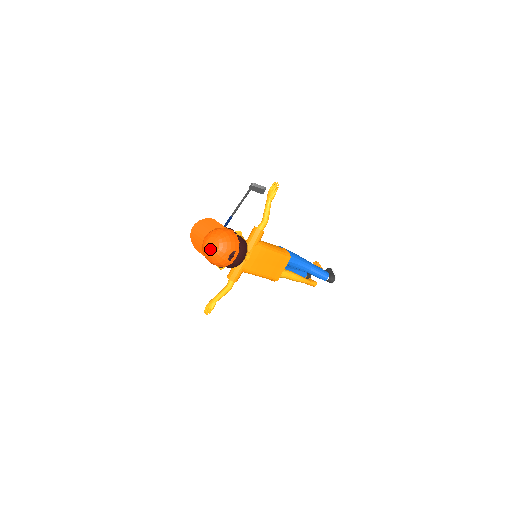
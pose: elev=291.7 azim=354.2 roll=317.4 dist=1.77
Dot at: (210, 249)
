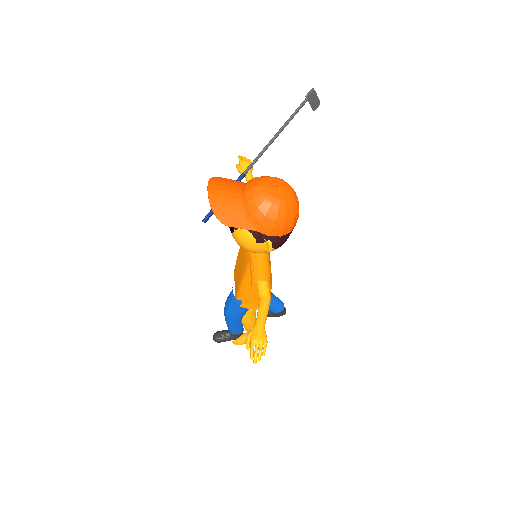
Dot at: (281, 193)
